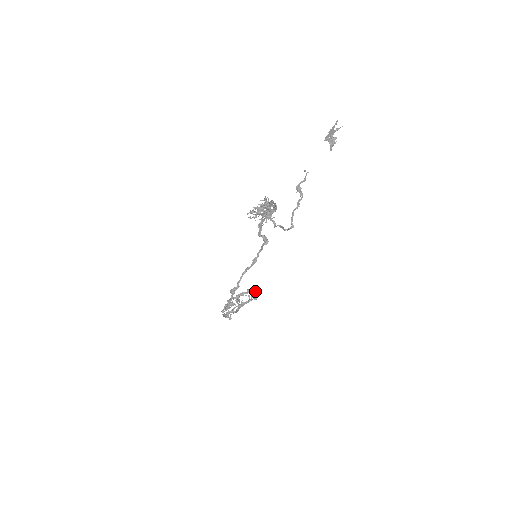
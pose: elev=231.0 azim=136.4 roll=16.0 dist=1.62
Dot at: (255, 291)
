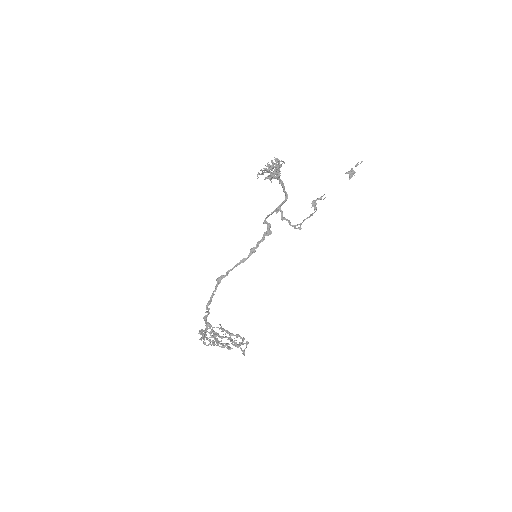
Dot at: occluded
